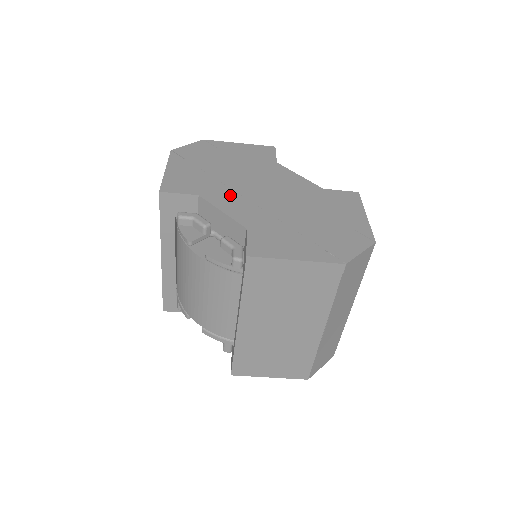
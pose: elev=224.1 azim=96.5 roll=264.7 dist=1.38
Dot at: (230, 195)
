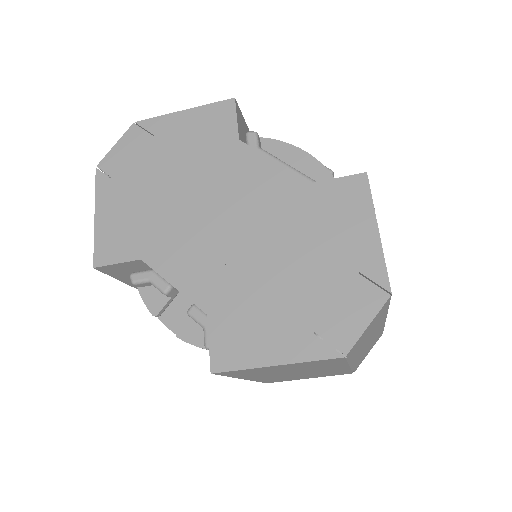
Dot at: (180, 246)
